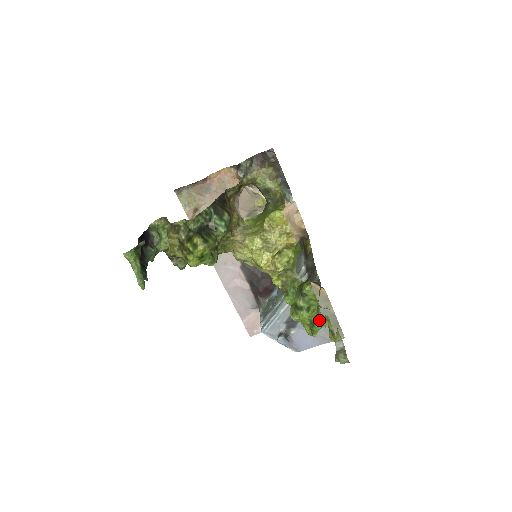
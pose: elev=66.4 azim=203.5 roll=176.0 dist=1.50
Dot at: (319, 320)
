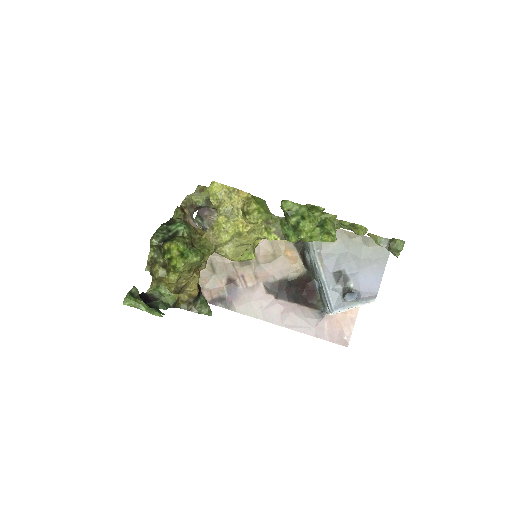
Dot at: (323, 220)
